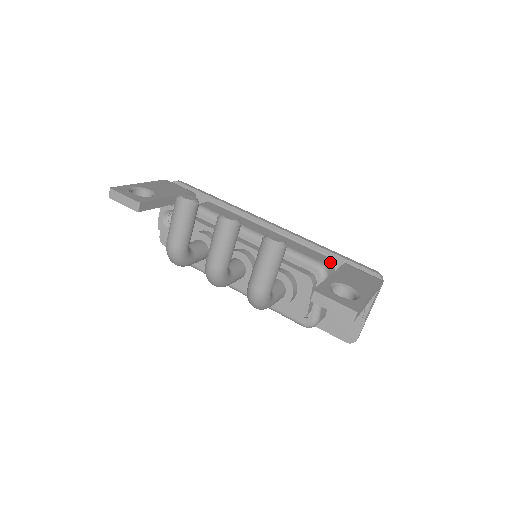
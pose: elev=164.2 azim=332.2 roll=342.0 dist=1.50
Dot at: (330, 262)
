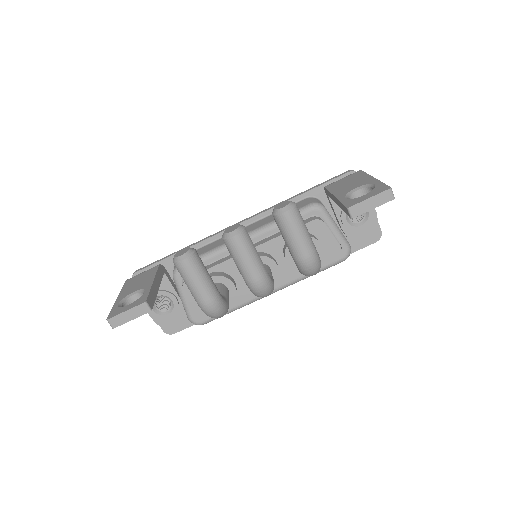
Dot at: (313, 199)
